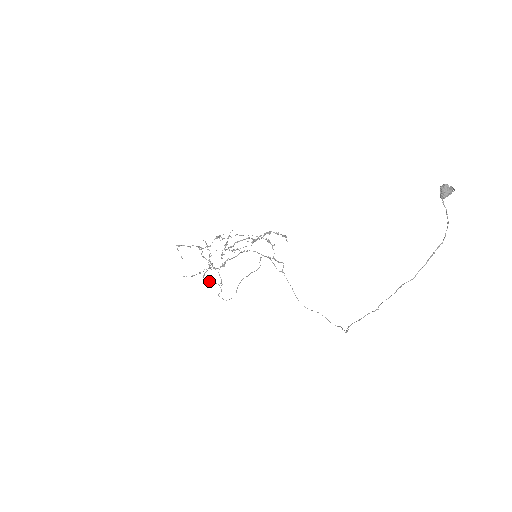
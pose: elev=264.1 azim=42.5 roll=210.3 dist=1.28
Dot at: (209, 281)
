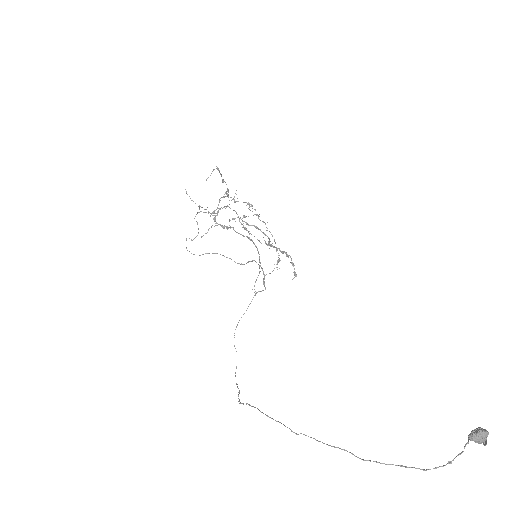
Dot at: occluded
